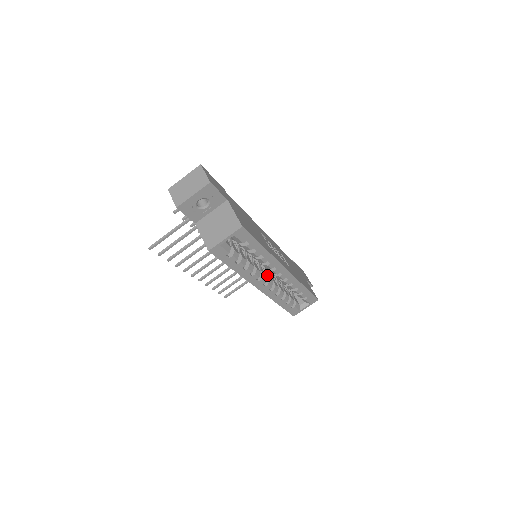
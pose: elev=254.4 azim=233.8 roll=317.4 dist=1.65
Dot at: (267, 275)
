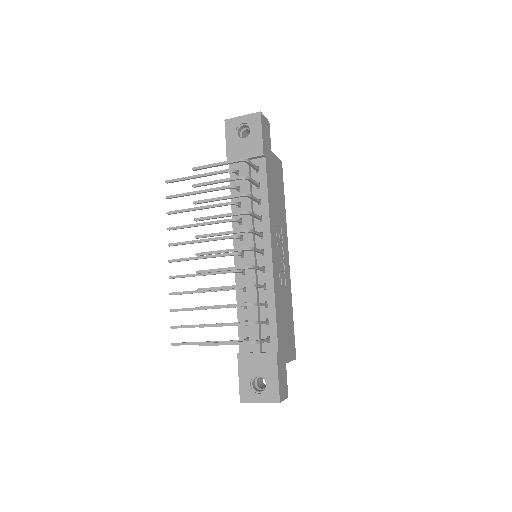
Dot at: occluded
